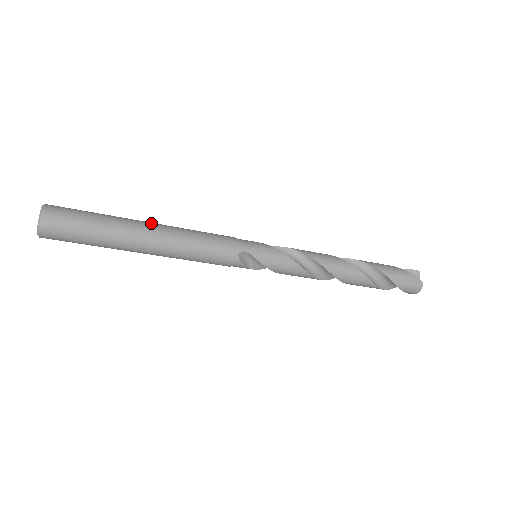
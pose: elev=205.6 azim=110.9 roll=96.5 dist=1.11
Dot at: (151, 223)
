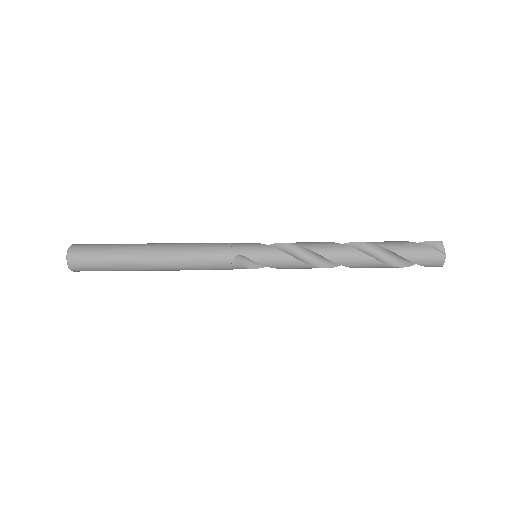
Dot at: (155, 244)
